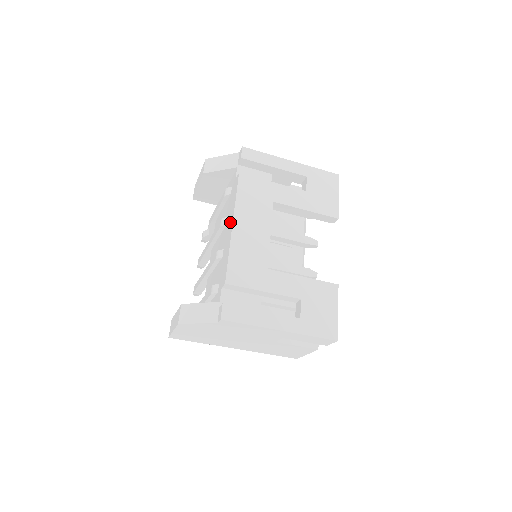
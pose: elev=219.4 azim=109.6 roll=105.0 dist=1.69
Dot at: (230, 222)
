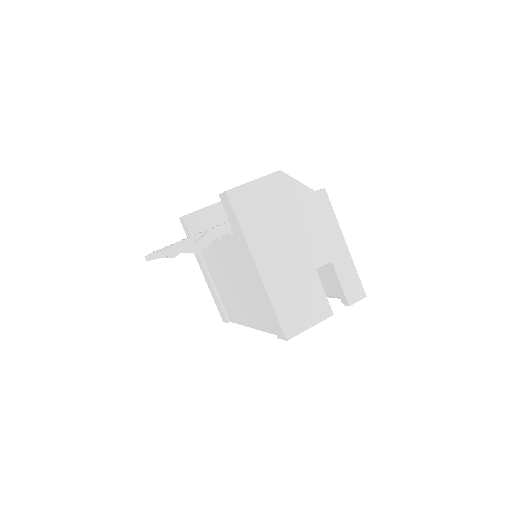
Dot at: occluded
